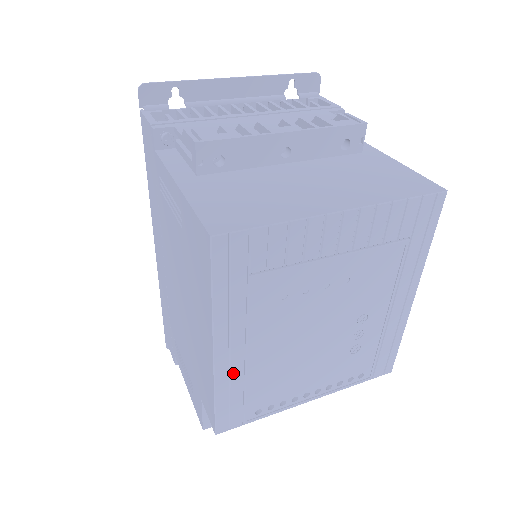
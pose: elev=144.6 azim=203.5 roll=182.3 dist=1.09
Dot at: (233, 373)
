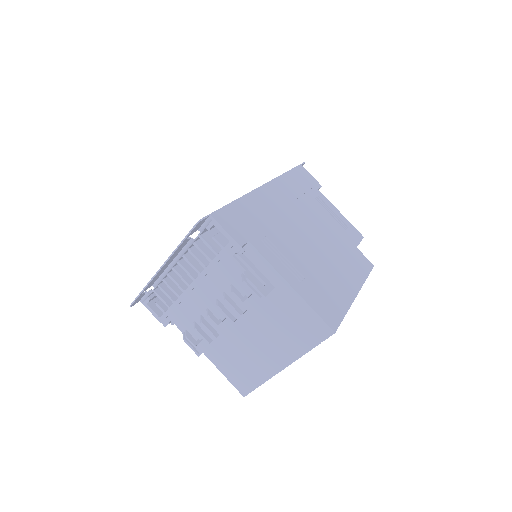
Dot at: occluded
